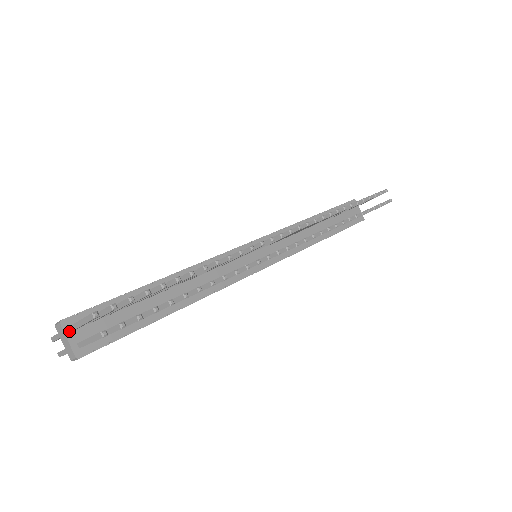
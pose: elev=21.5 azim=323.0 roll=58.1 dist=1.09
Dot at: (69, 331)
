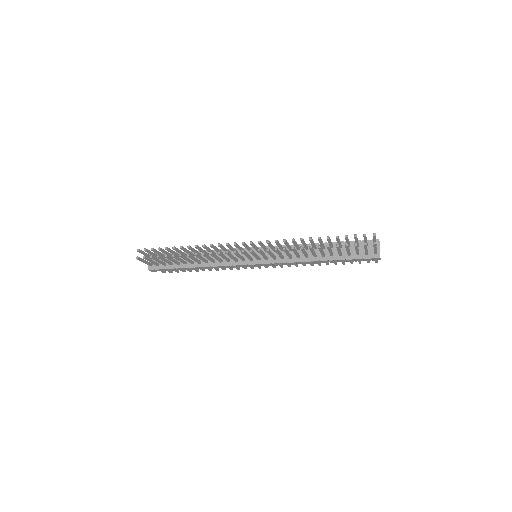
Dot at: occluded
